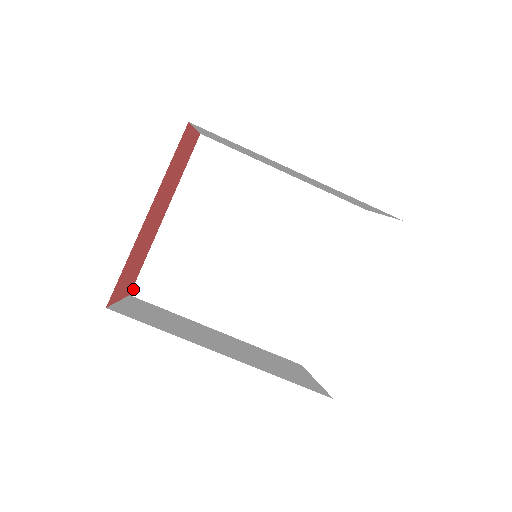
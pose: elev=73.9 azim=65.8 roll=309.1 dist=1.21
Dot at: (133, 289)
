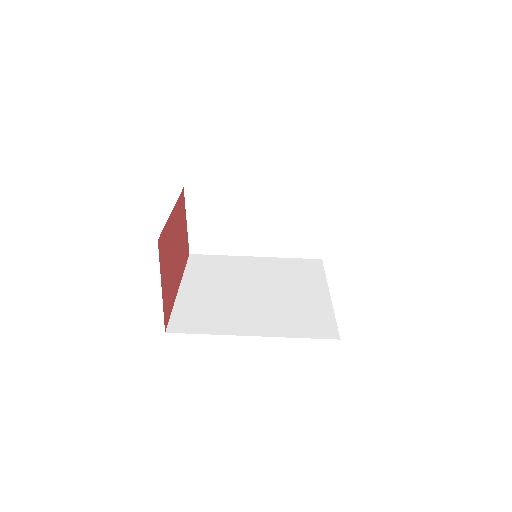
Dot at: (167, 329)
